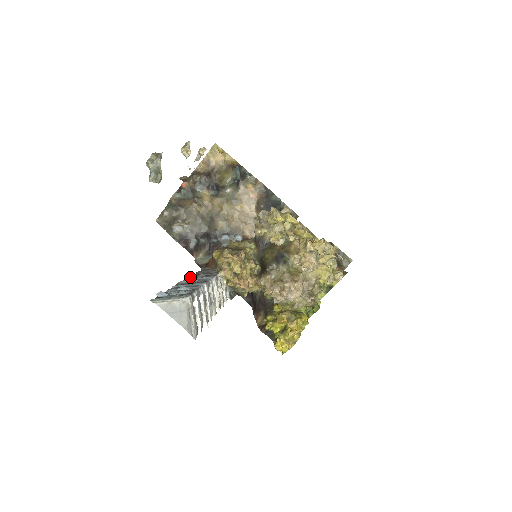
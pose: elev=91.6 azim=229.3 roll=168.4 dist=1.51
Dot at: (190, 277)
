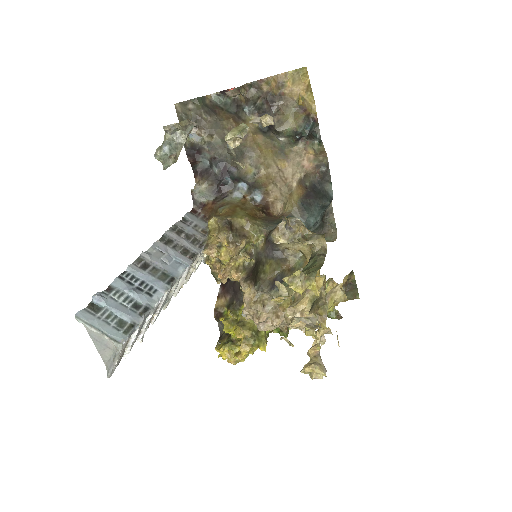
Dot at: (165, 237)
